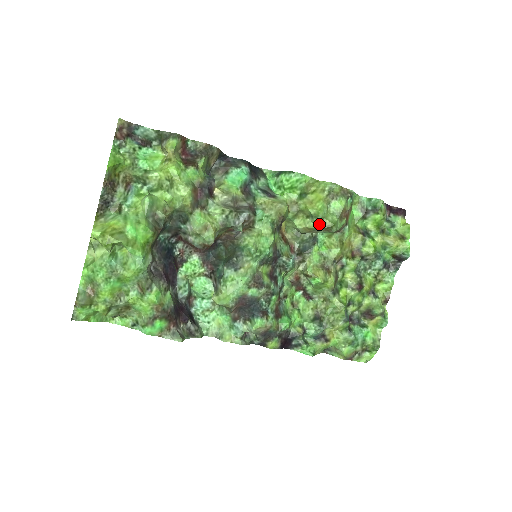
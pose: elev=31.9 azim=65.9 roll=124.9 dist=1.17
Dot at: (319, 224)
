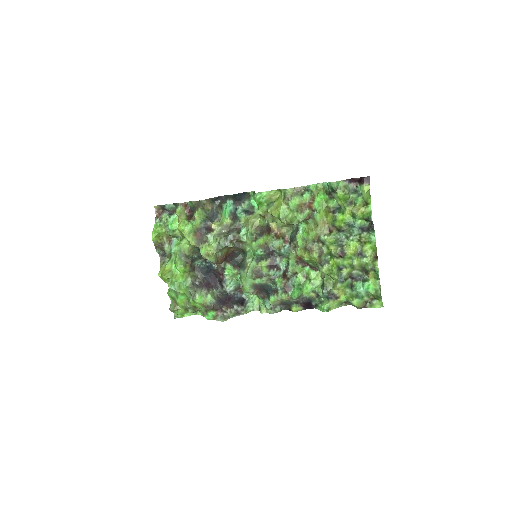
Dot at: (283, 223)
